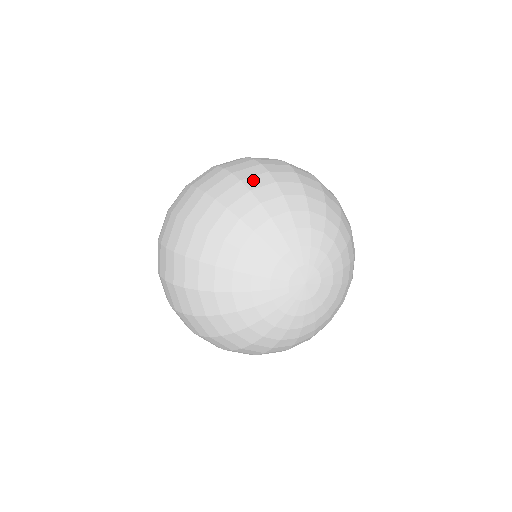
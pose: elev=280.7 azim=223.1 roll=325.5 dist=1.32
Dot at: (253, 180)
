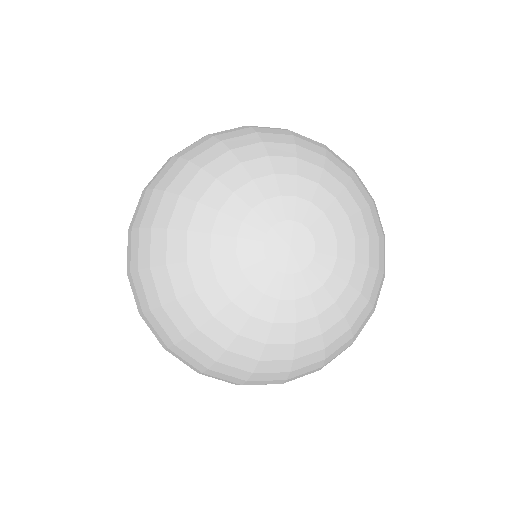
Dot at: (303, 136)
